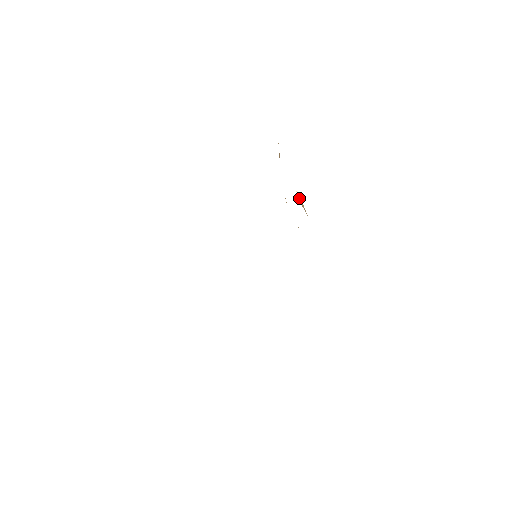
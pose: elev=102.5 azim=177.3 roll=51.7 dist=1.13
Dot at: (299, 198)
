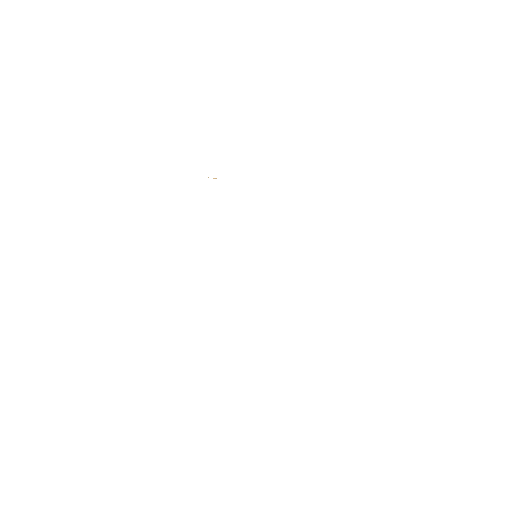
Dot at: occluded
